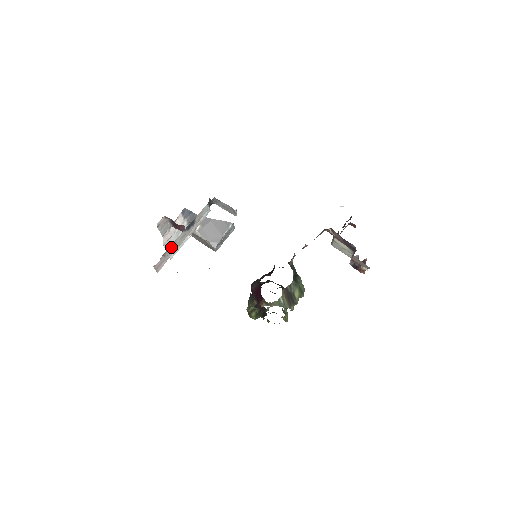
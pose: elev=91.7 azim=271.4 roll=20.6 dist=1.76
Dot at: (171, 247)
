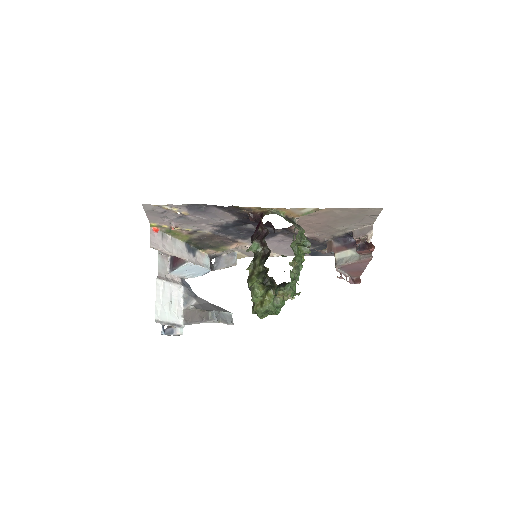
Dot at: (170, 241)
